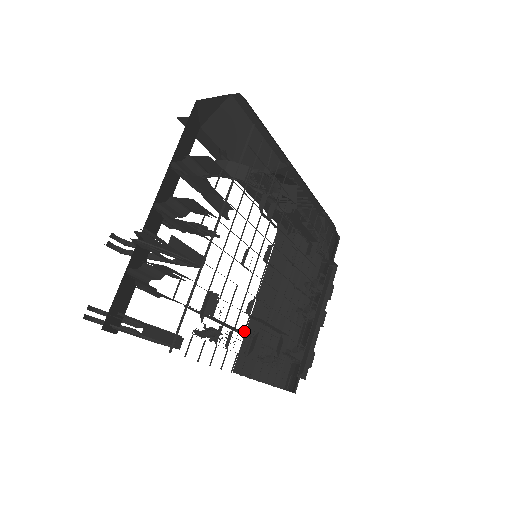
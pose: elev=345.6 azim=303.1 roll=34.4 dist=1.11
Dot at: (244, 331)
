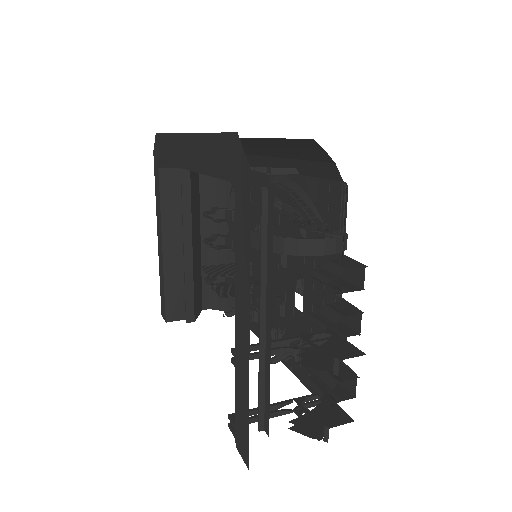
Dot at: (285, 331)
